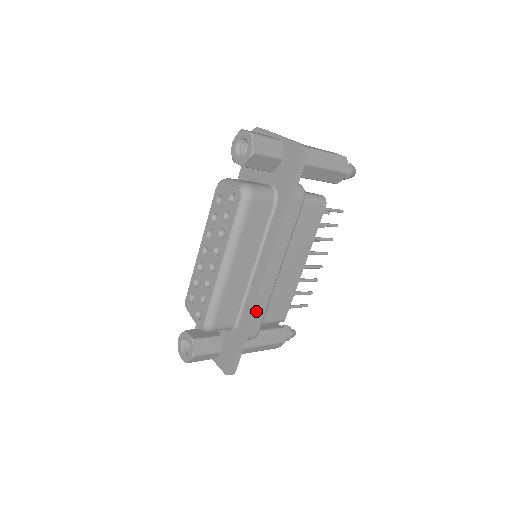
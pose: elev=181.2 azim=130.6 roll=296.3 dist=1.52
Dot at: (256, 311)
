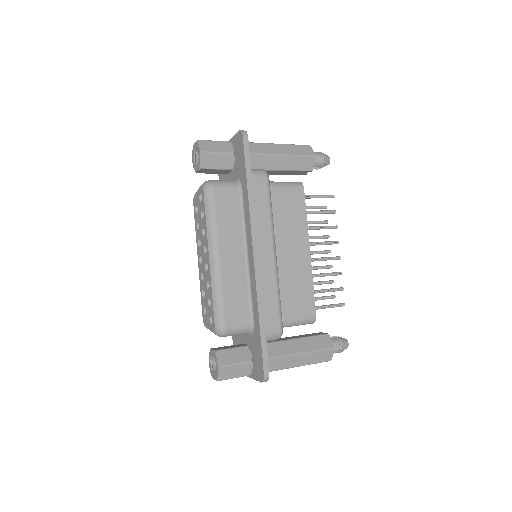
Dot at: (266, 300)
